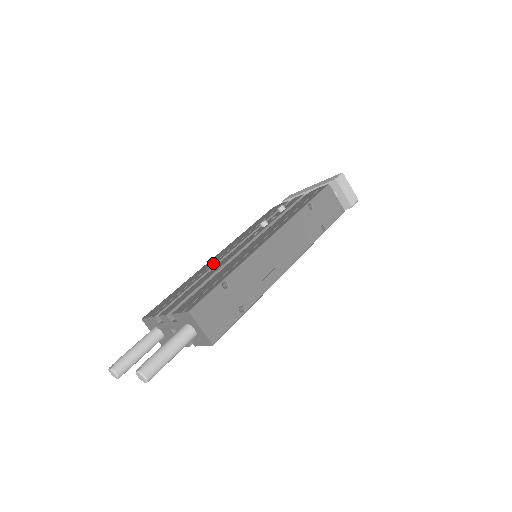
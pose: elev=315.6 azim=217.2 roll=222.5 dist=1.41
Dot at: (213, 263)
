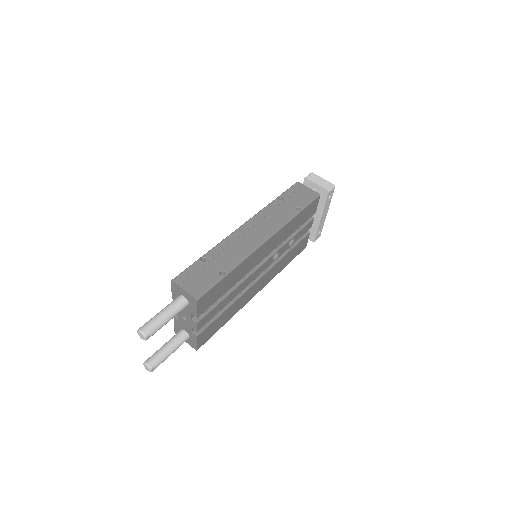
Dot at: occluded
